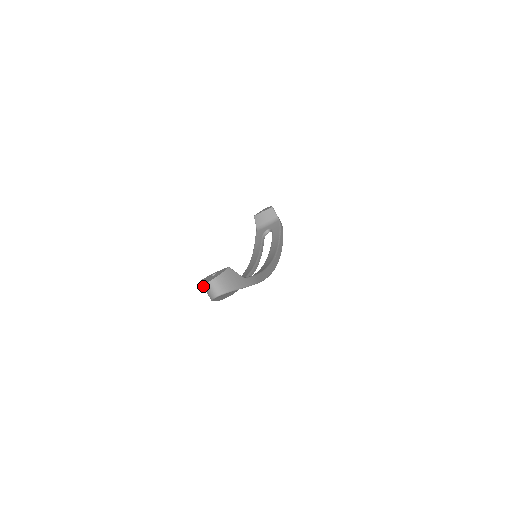
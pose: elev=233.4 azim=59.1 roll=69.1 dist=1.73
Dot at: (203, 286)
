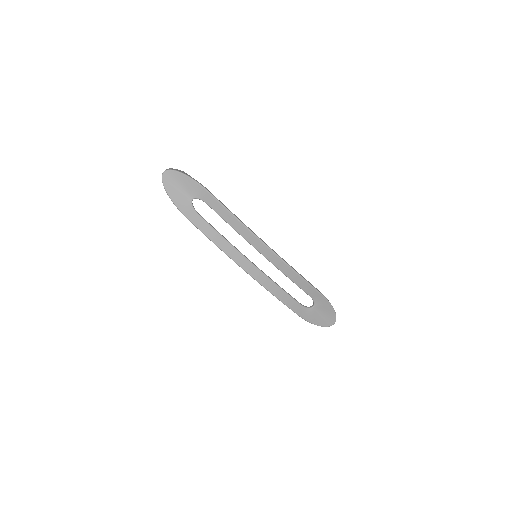
Dot at: occluded
